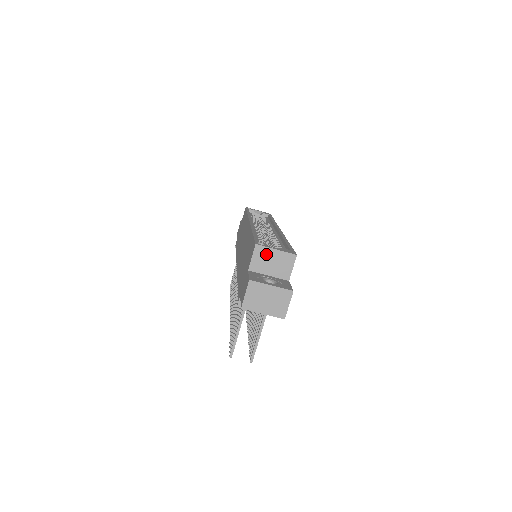
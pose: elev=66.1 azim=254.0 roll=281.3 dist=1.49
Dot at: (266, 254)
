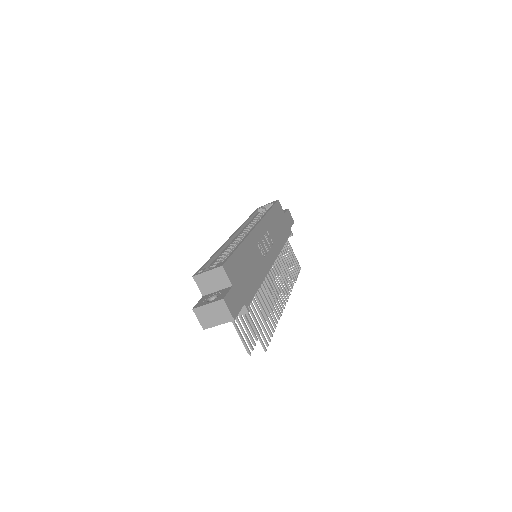
Dot at: (204, 278)
